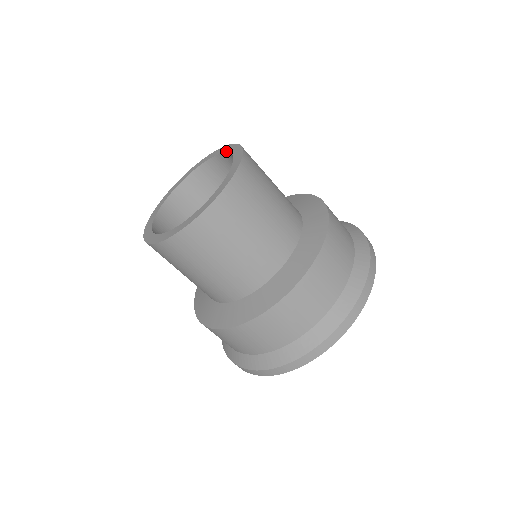
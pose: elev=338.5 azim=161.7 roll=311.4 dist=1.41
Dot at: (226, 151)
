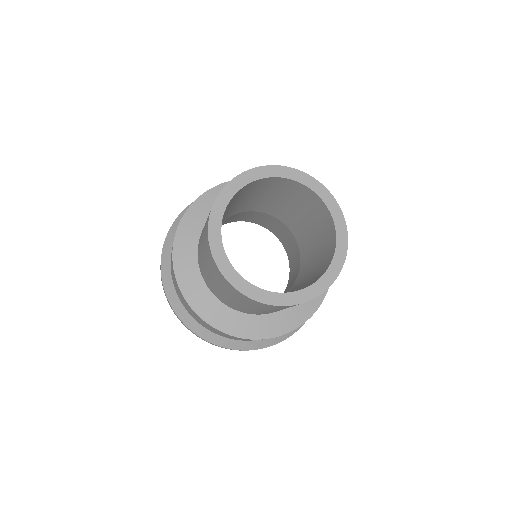
Dot at: (335, 255)
